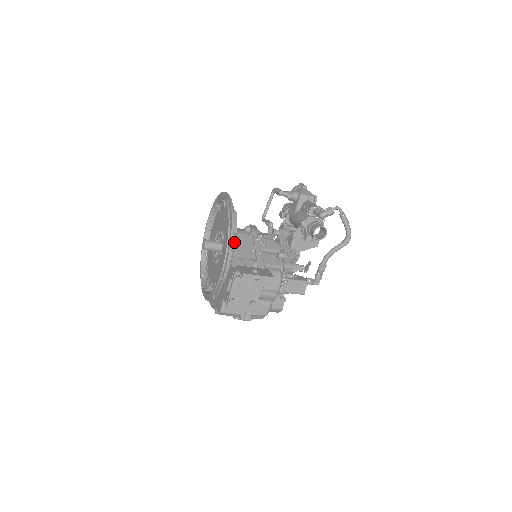
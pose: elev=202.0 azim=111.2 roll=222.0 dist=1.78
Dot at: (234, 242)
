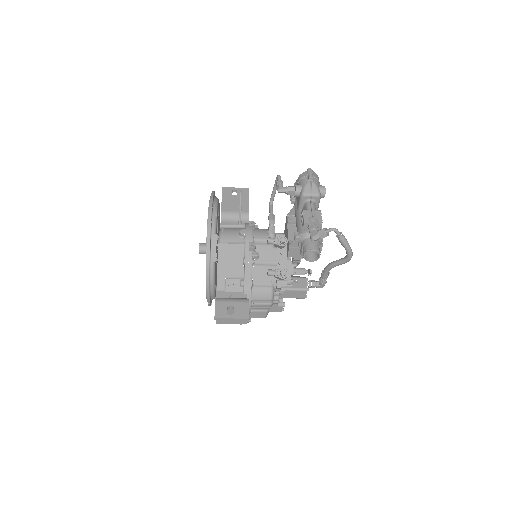
Dot at: (214, 271)
